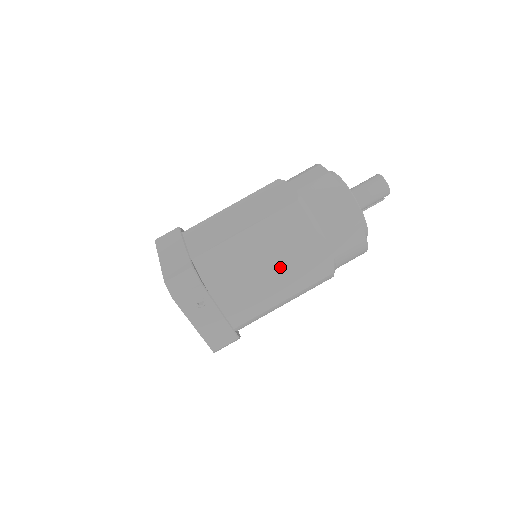
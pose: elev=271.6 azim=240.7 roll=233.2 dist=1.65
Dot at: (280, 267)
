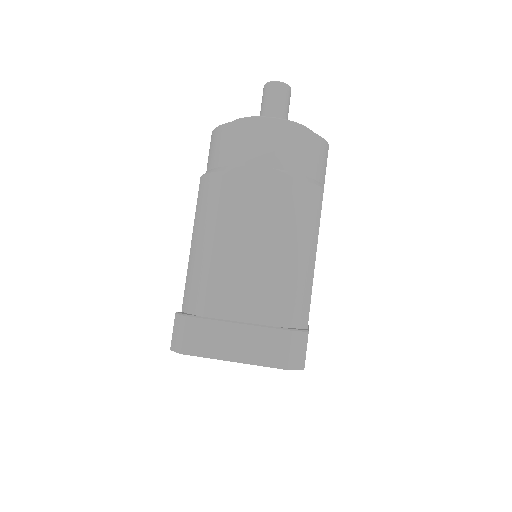
Dot at: occluded
